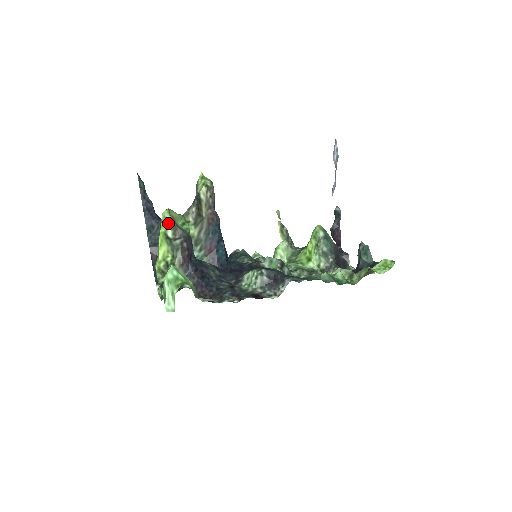
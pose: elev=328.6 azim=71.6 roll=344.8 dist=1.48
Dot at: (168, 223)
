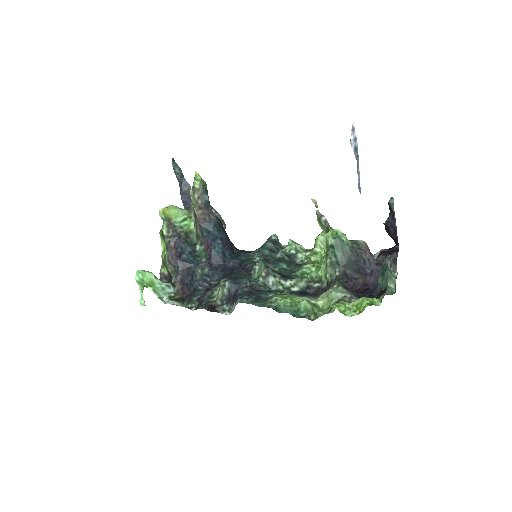
Dot at: (163, 221)
